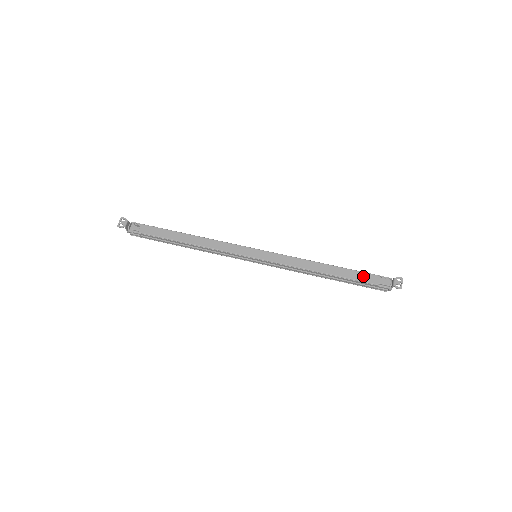
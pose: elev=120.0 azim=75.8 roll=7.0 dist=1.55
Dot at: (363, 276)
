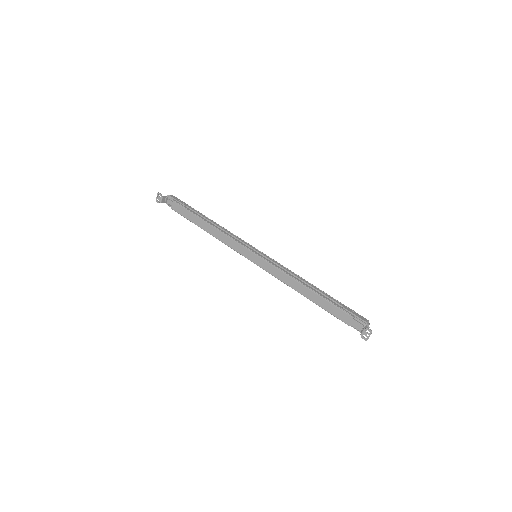
Dot at: (338, 312)
